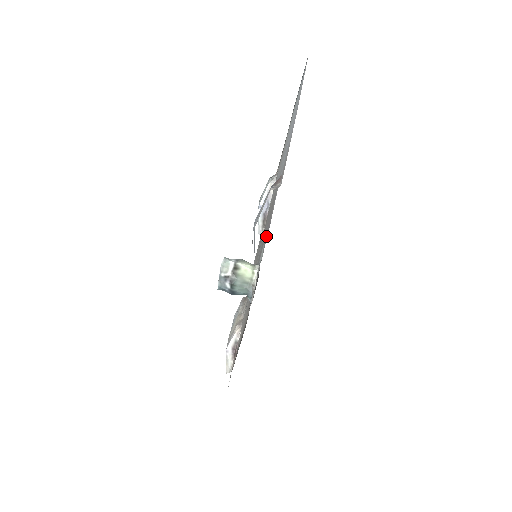
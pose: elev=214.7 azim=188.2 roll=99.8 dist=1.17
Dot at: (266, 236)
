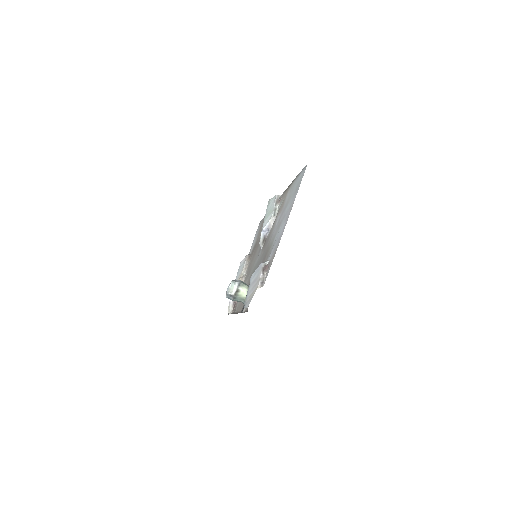
Dot at: occluded
